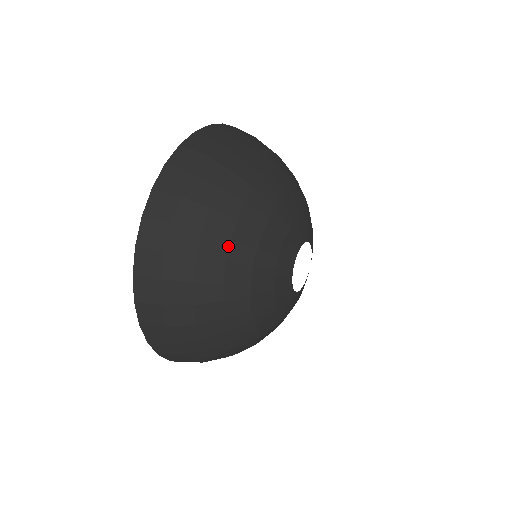
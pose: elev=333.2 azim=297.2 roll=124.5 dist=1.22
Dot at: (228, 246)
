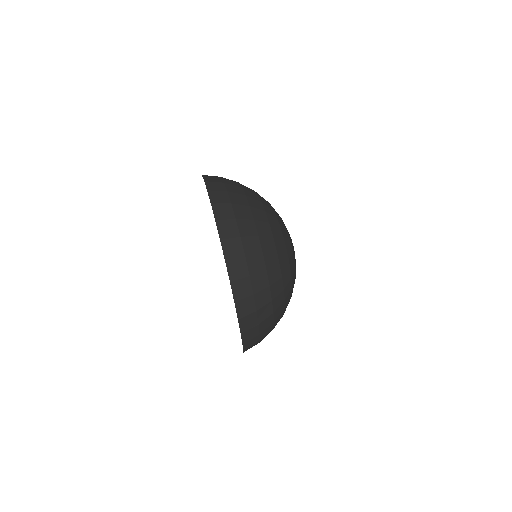
Dot at: (284, 310)
